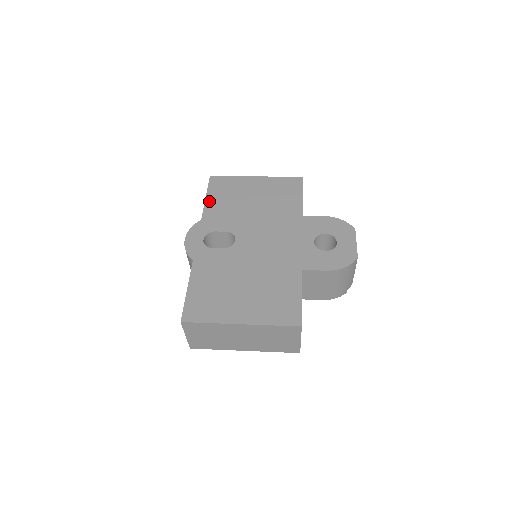
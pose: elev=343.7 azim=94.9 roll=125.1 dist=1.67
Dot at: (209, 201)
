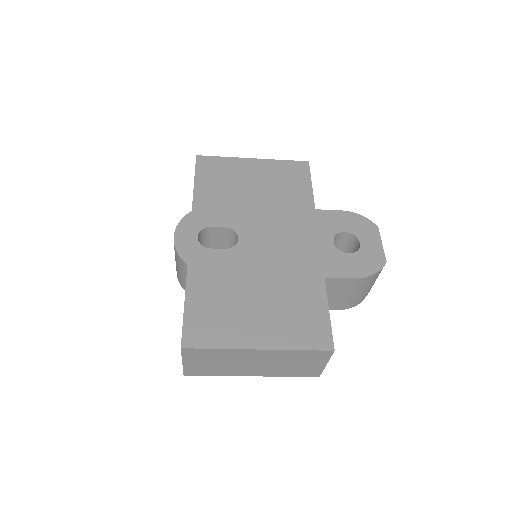
Dot at: (199, 187)
